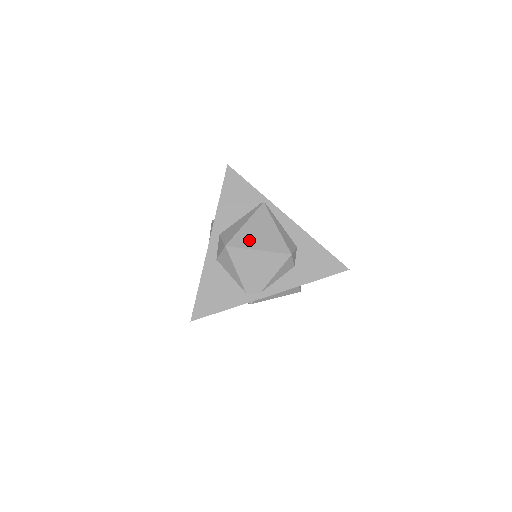
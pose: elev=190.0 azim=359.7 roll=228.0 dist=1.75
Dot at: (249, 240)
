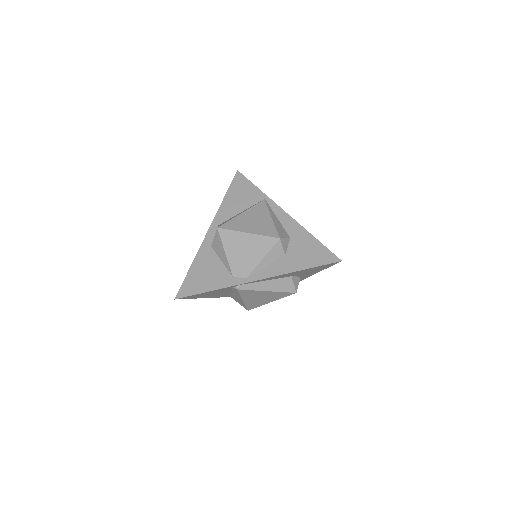
Dot at: (241, 225)
